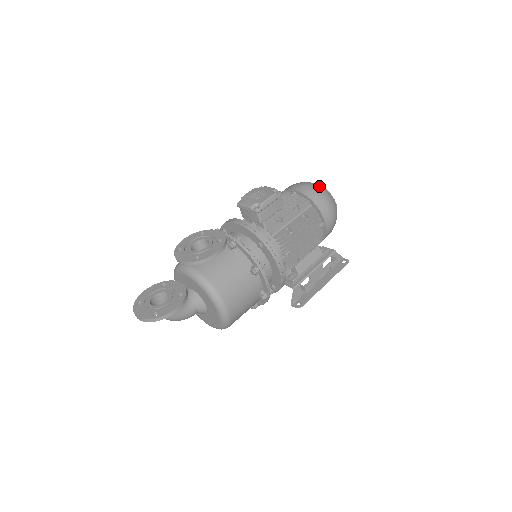
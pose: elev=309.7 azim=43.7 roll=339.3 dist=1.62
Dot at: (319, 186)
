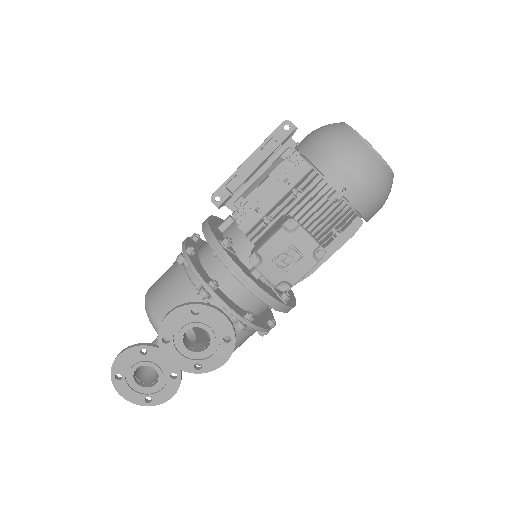
Dot at: (383, 176)
